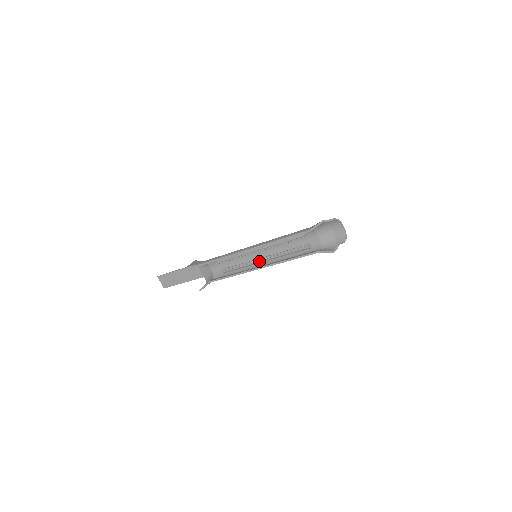
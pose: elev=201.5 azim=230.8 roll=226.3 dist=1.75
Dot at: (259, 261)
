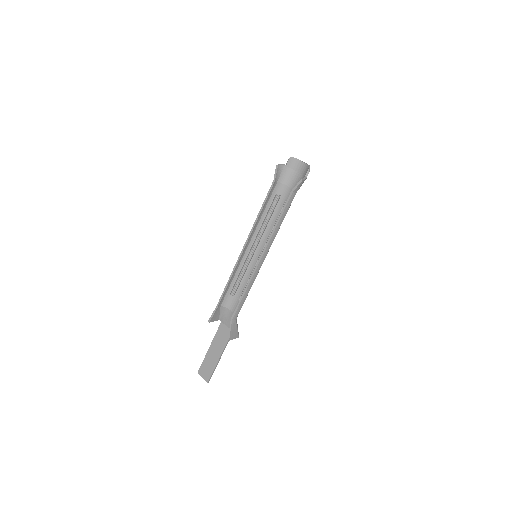
Dot at: occluded
